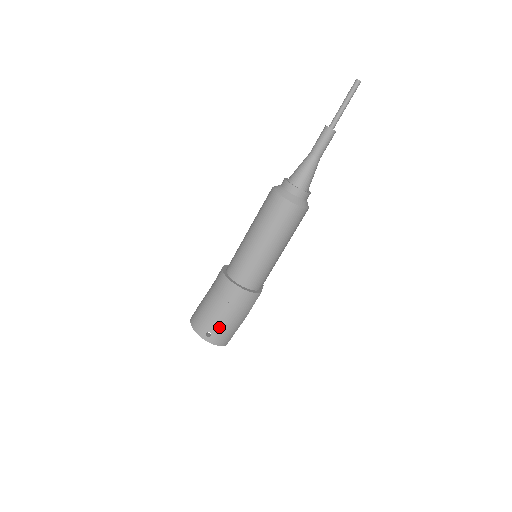
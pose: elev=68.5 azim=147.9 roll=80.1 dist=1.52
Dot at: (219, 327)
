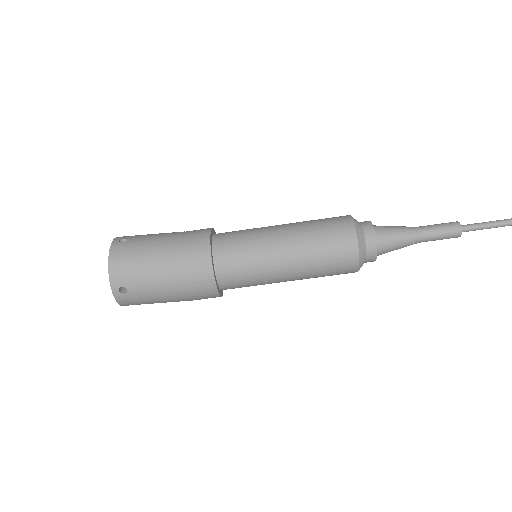
Dot at: (145, 294)
